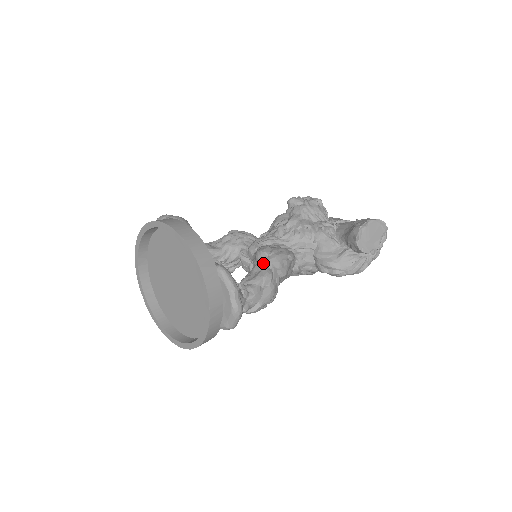
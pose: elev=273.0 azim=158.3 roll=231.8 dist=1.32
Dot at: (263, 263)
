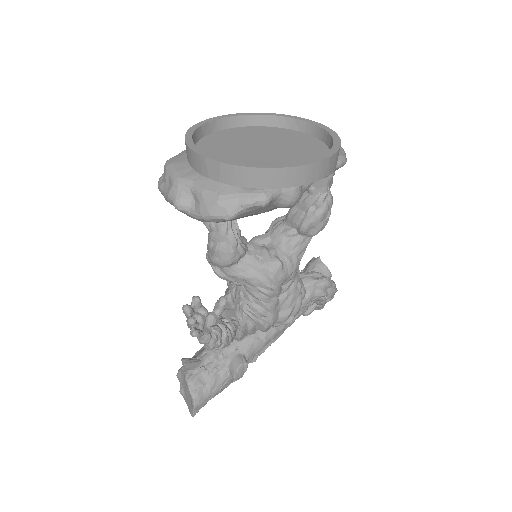
Dot at: occluded
